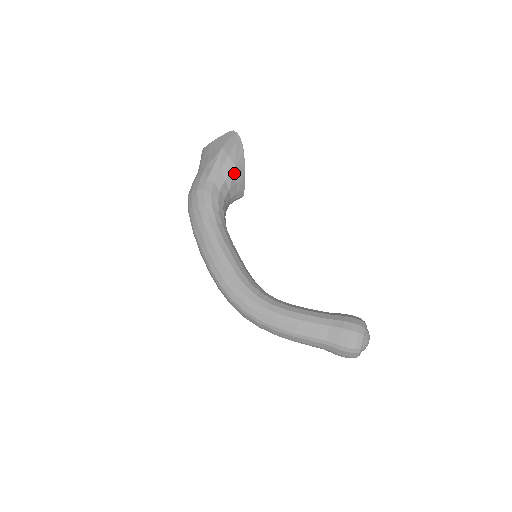
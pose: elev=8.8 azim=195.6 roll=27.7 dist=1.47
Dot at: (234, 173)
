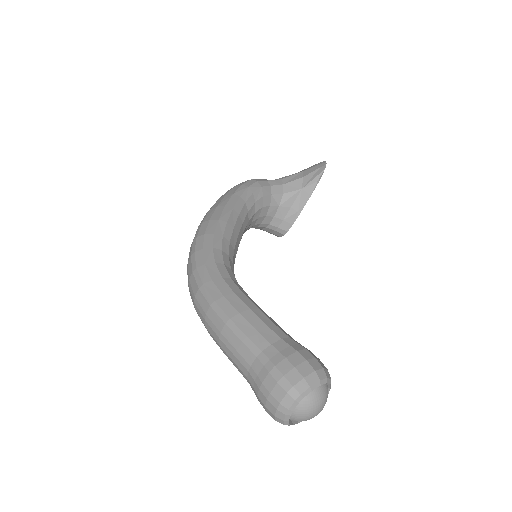
Dot at: (296, 195)
